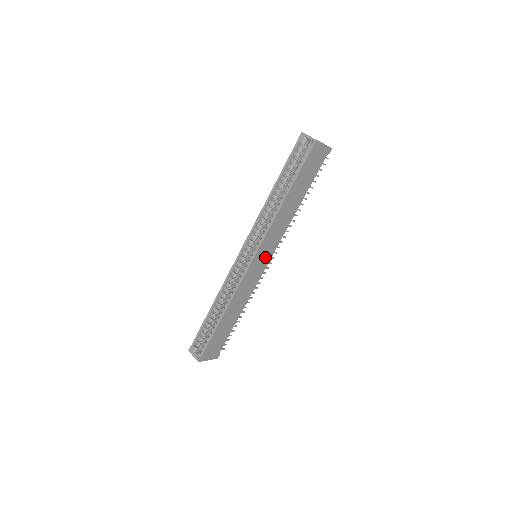
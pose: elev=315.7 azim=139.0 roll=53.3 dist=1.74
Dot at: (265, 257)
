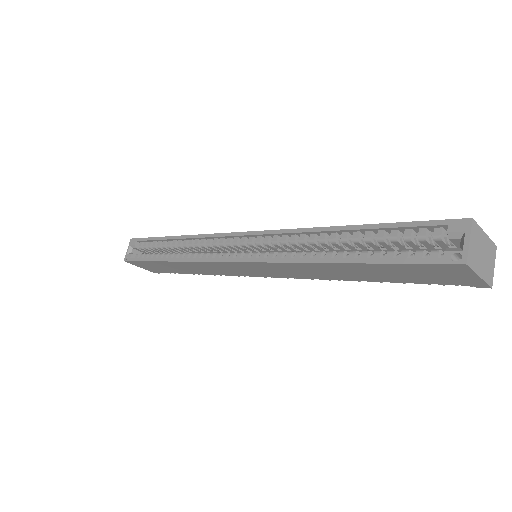
Dot at: (260, 271)
